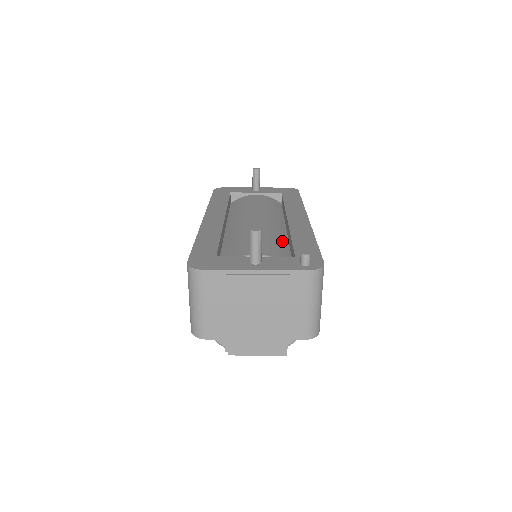
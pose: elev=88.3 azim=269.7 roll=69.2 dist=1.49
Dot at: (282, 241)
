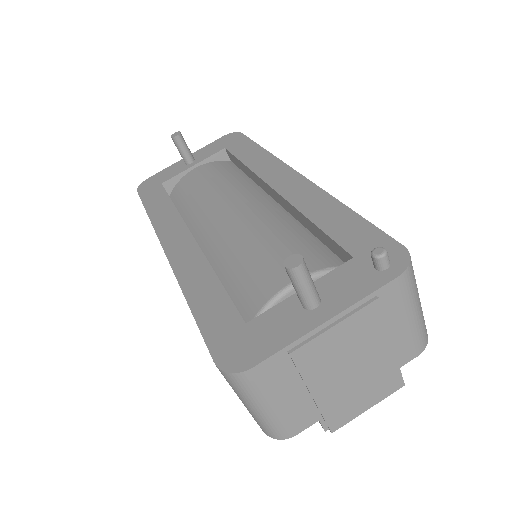
Dot at: (295, 229)
